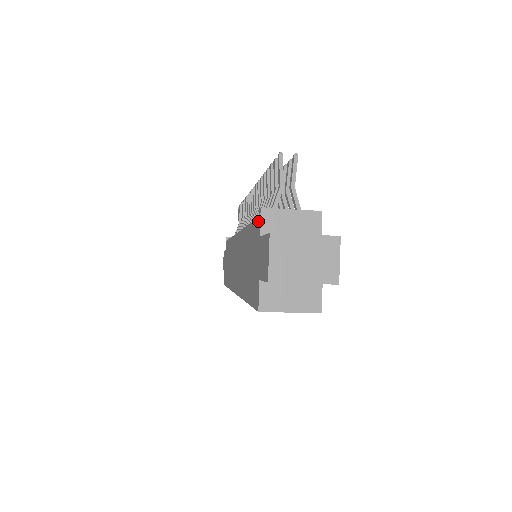
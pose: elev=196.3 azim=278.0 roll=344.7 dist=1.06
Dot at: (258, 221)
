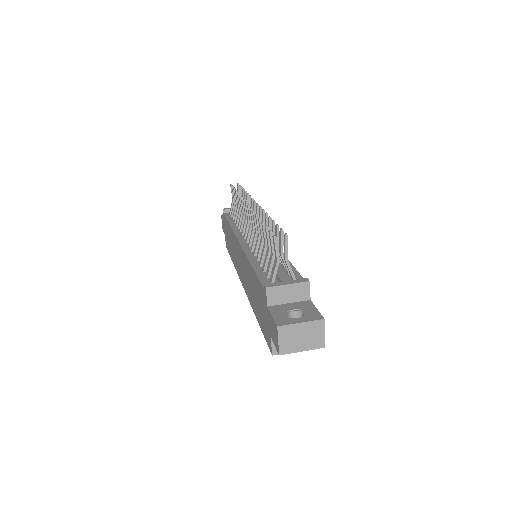
Dot at: (264, 292)
